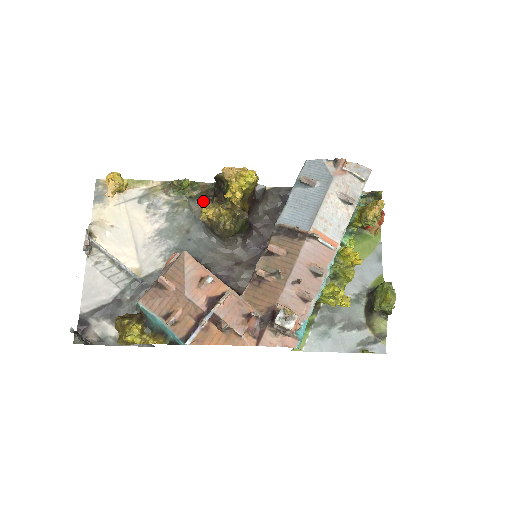
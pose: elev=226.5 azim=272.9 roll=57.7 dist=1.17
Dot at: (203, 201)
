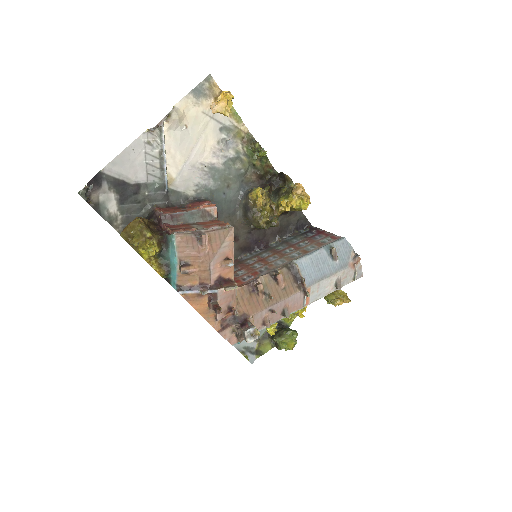
Dot at: (258, 176)
